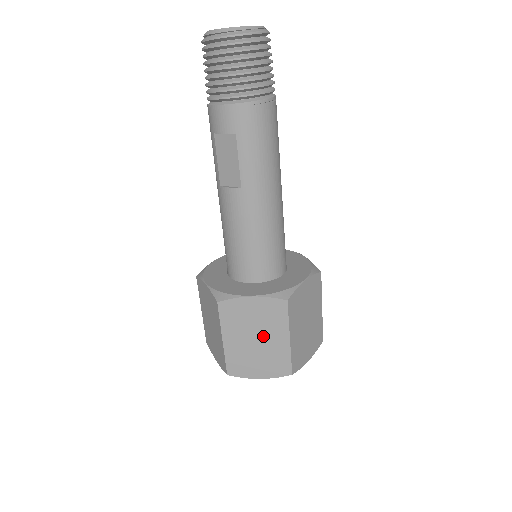
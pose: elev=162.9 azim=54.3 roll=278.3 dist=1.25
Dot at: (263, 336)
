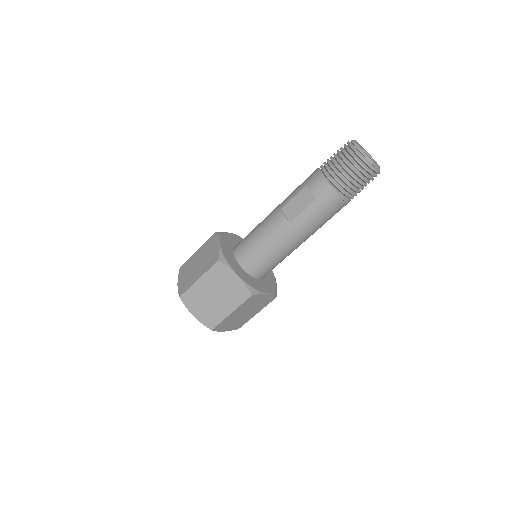
Dot at: (220, 298)
